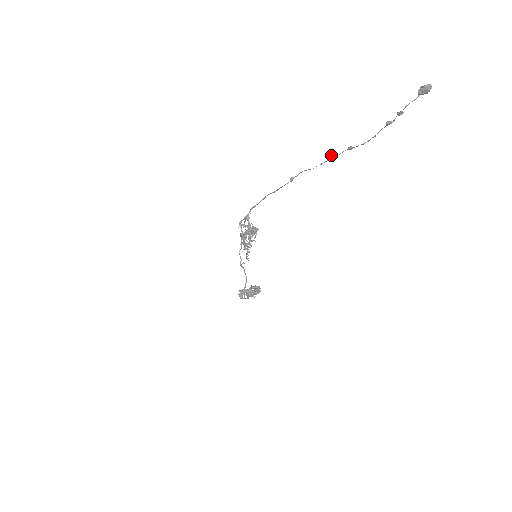
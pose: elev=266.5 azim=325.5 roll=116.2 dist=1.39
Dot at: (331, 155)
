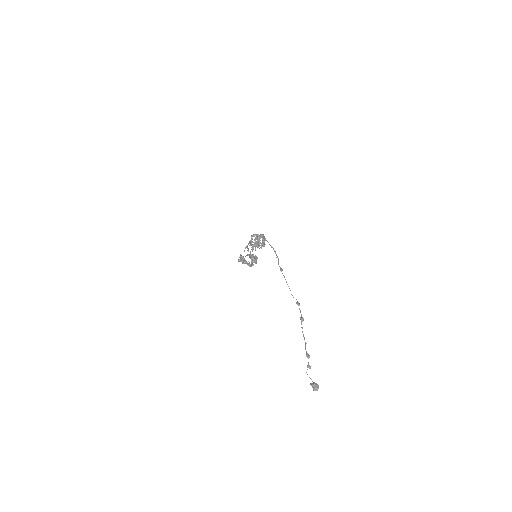
Dot at: (296, 302)
